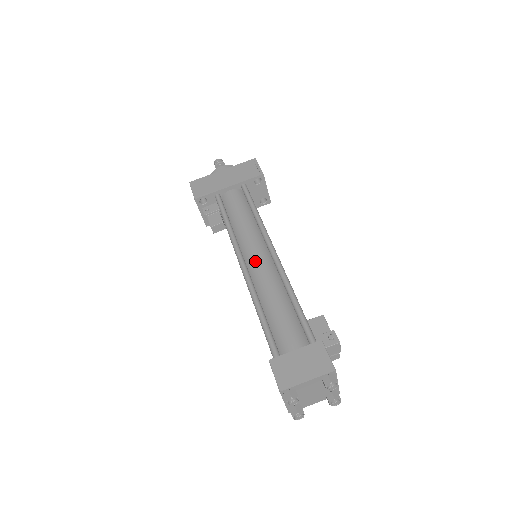
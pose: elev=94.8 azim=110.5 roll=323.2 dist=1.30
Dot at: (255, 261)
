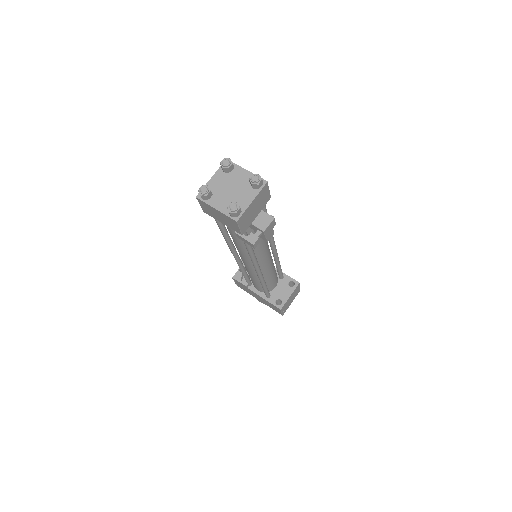
Dot at: occluded
